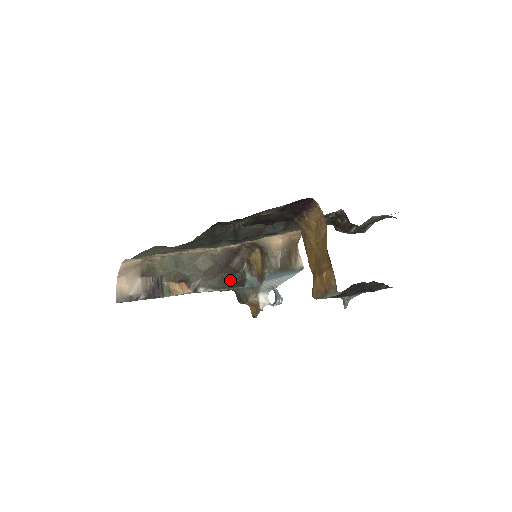
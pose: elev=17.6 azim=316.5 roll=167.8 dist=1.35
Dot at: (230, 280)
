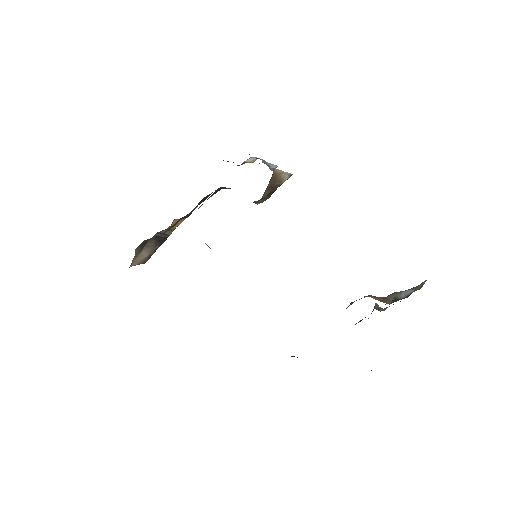
Dot at: occluded
